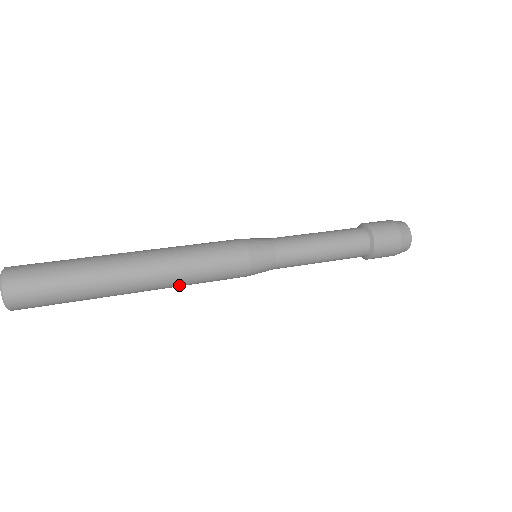
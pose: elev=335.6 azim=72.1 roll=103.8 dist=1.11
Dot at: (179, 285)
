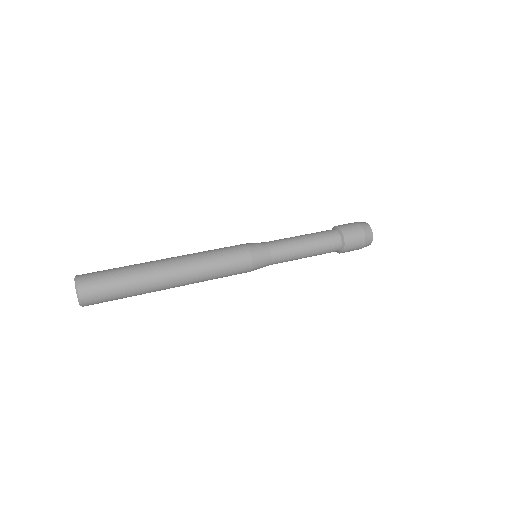
Dot at: (201, 278)
